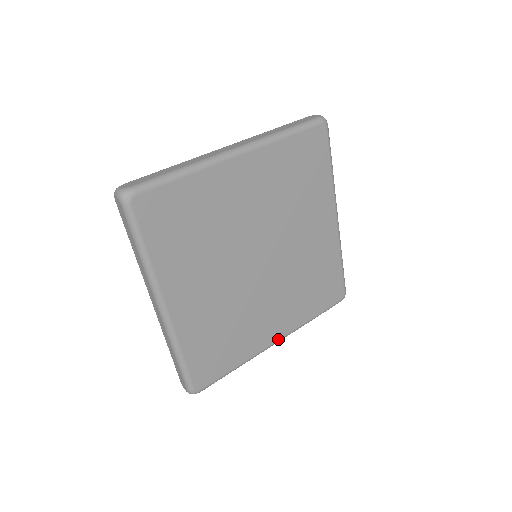
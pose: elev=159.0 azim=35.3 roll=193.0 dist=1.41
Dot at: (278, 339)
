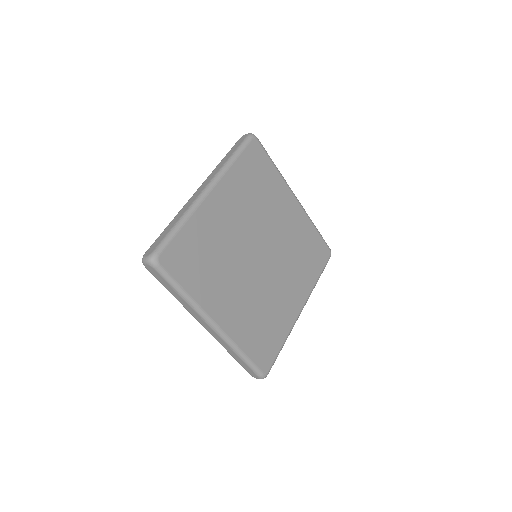
Dot at: (218, 323)
